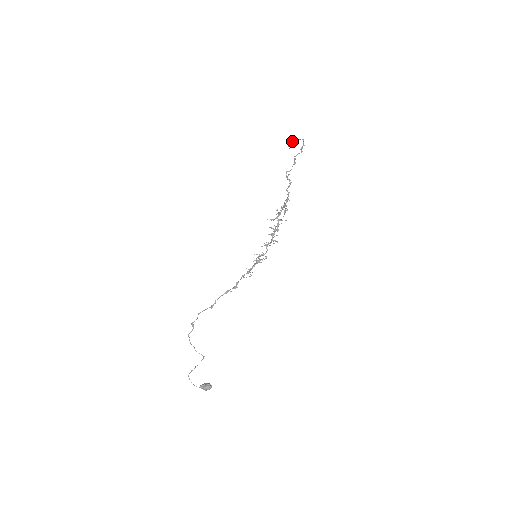
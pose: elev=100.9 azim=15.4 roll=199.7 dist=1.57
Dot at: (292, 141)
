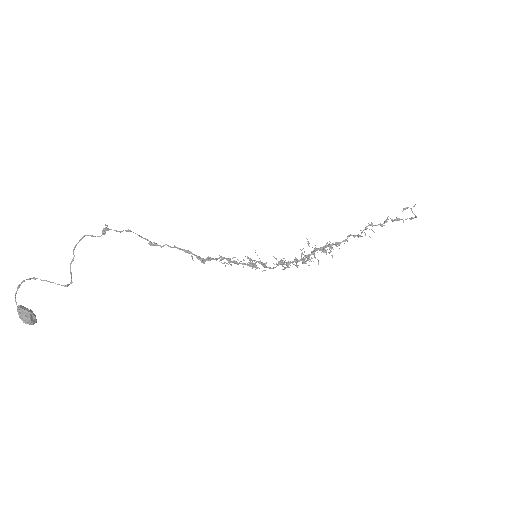
Dot at: occluded
